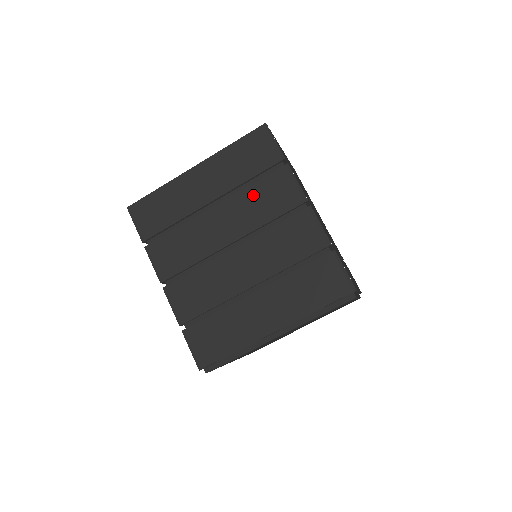
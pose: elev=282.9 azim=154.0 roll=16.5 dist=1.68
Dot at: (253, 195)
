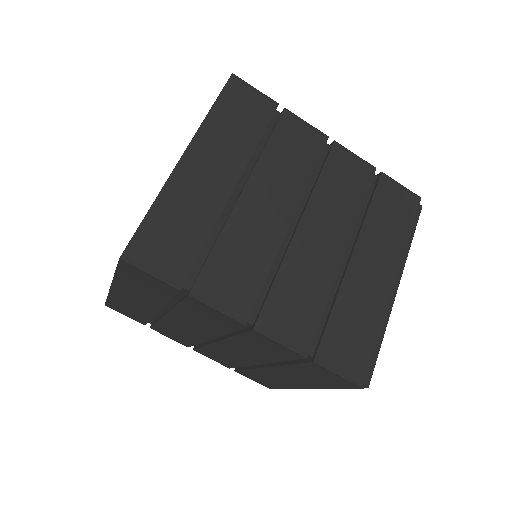
Dot at: (187, 314)
